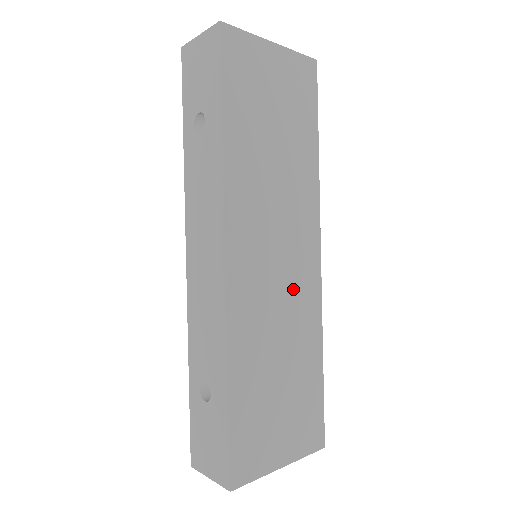
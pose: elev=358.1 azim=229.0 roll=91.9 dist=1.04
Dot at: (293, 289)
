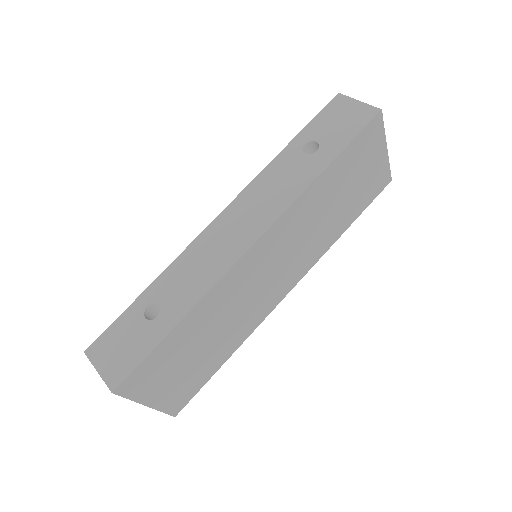
Dot at: (260, 298)
